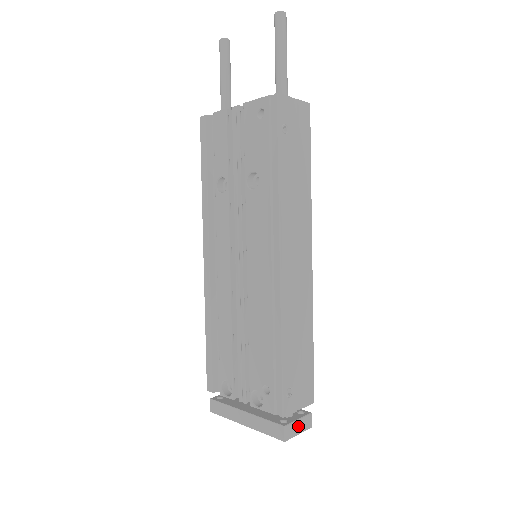
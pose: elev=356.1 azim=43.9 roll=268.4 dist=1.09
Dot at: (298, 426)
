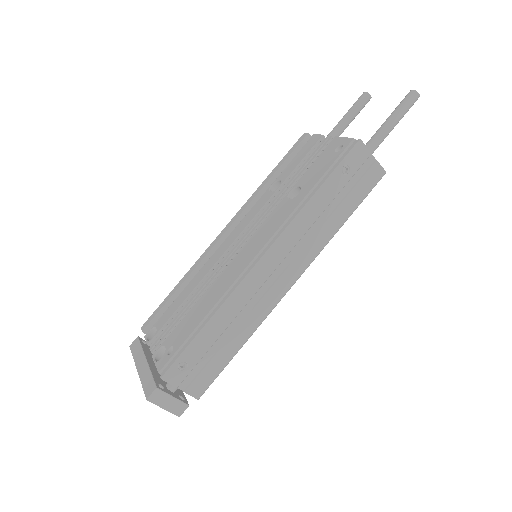
Dot at: (169, 402)
